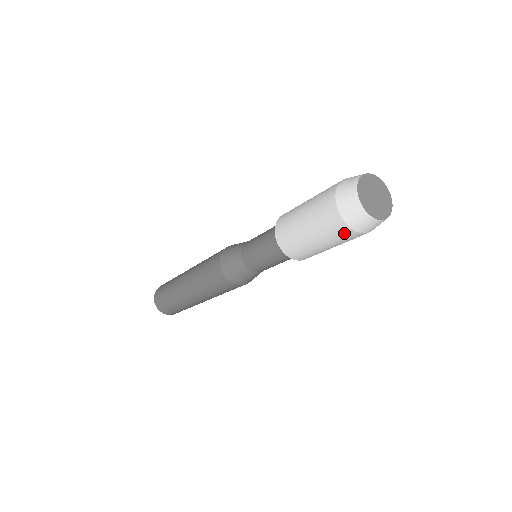
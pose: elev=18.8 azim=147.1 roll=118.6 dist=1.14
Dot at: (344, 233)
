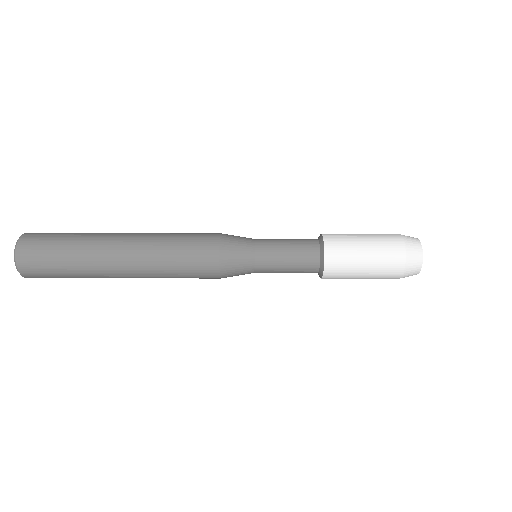
Dot at: (395, 268)
